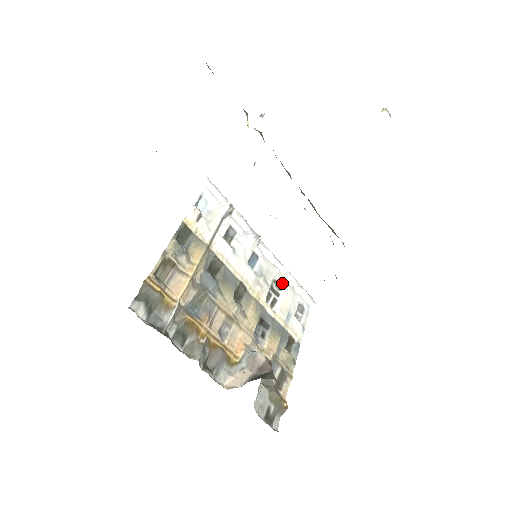
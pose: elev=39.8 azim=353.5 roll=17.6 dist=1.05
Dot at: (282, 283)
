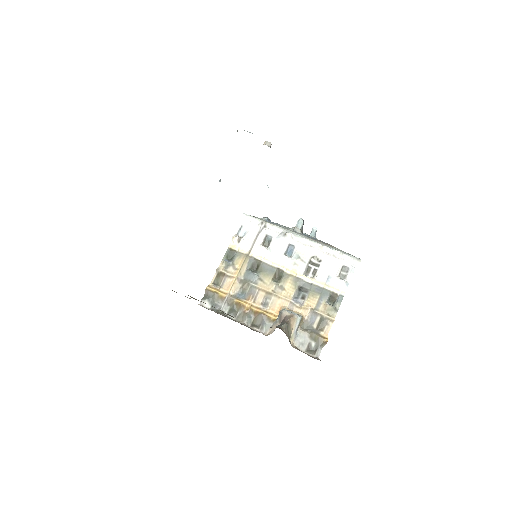
Dot at: (321, 256)
